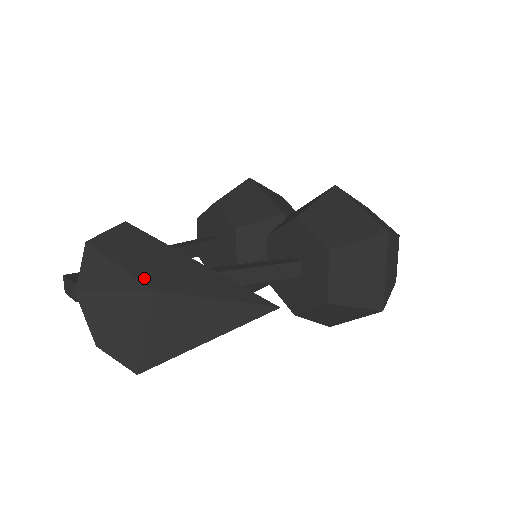
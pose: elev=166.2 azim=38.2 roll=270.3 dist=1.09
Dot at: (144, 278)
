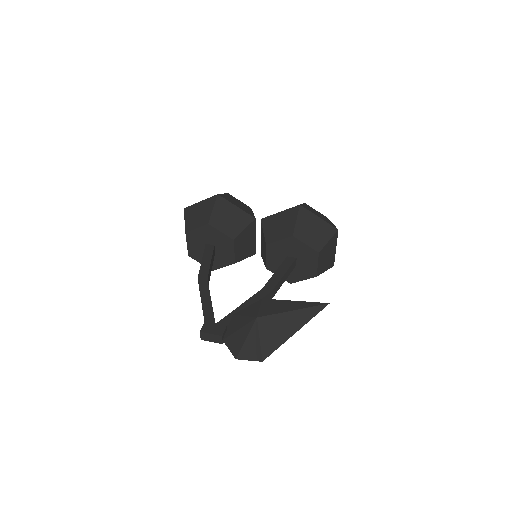
Dot at: (255, 315)
